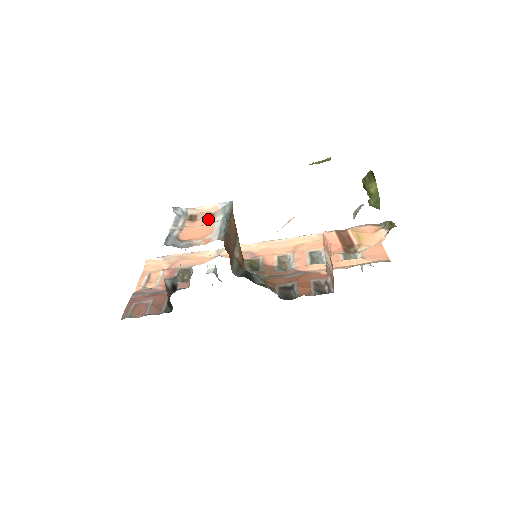
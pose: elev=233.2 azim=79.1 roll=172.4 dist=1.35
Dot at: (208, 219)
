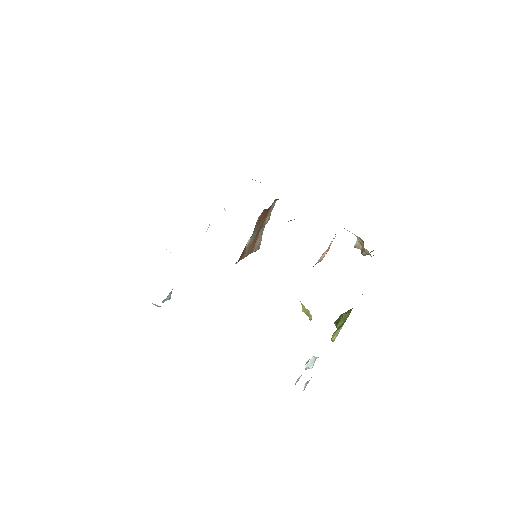
Dot at: occluded
